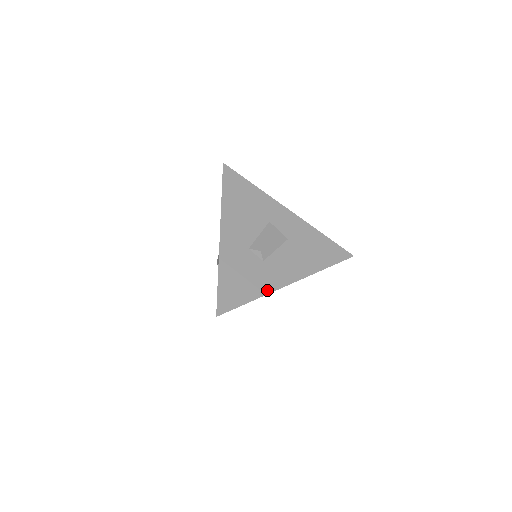
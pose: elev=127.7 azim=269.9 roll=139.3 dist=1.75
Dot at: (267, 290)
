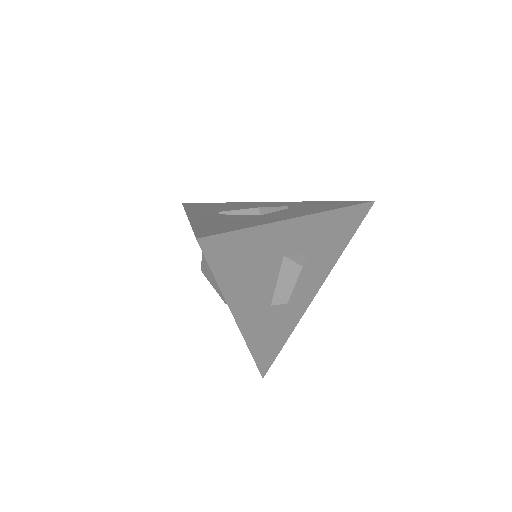
Dot at: (298, 320)
